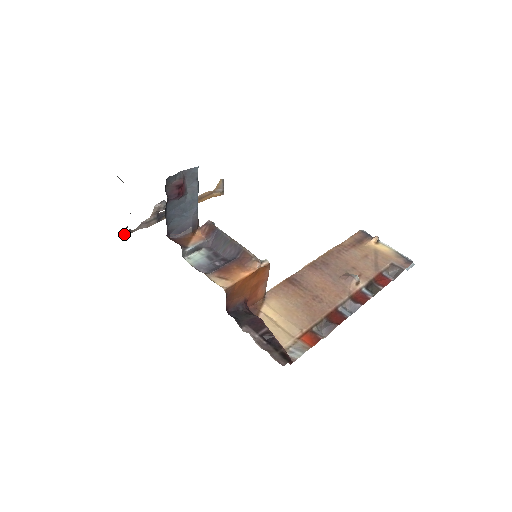
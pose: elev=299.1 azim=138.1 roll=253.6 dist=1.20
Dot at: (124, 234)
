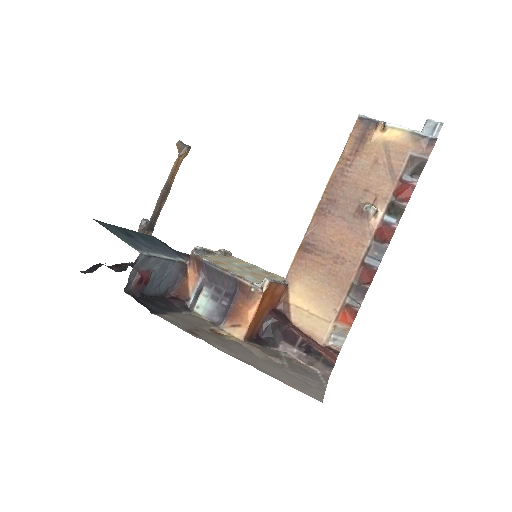
Dot at: occluded
